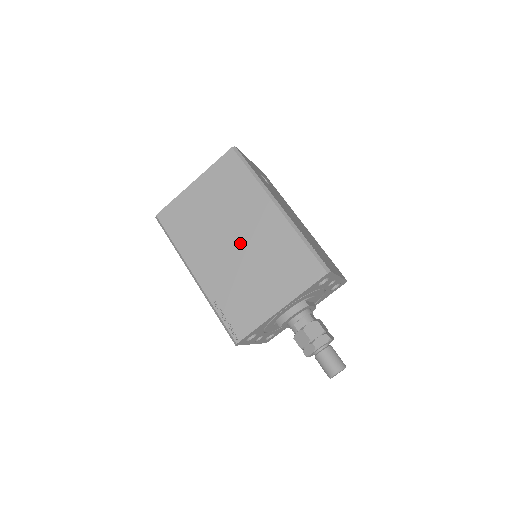
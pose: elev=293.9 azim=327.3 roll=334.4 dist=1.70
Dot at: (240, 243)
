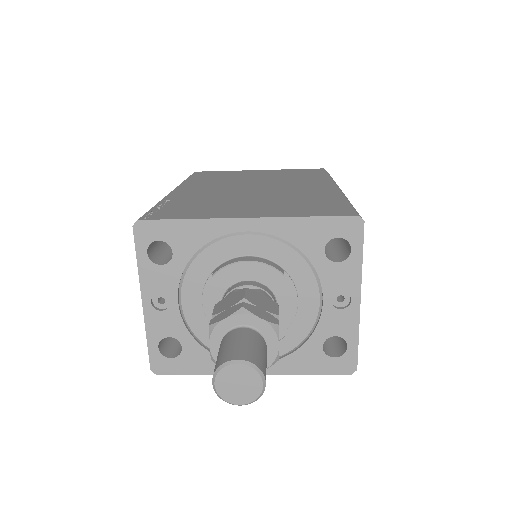
Dot at: (260, 189)
